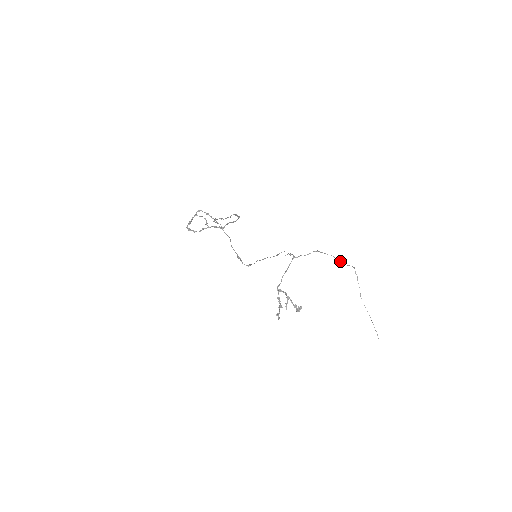
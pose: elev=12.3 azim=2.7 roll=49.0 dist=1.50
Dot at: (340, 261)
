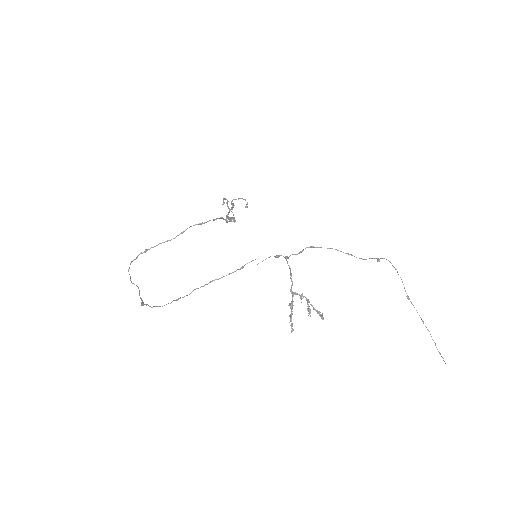
Dot at: occluded
